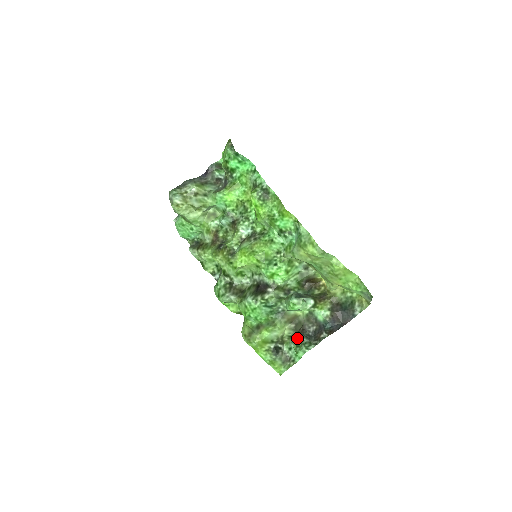
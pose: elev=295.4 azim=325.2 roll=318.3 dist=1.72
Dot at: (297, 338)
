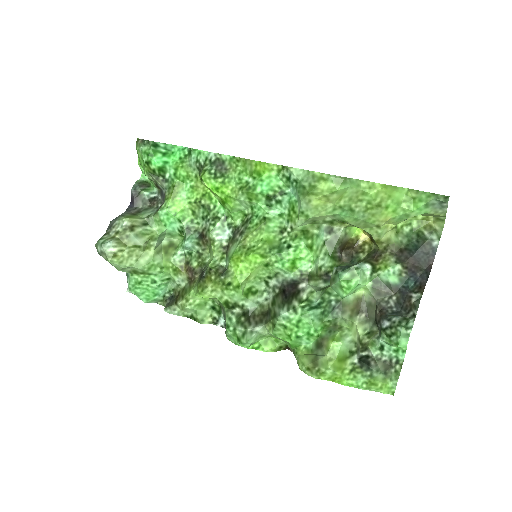
Dot at: (382, 326)
